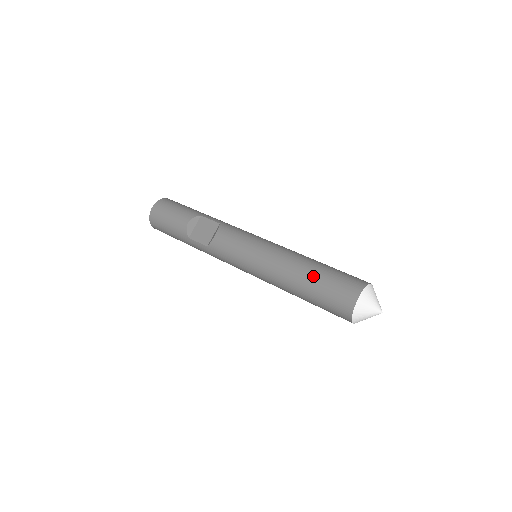
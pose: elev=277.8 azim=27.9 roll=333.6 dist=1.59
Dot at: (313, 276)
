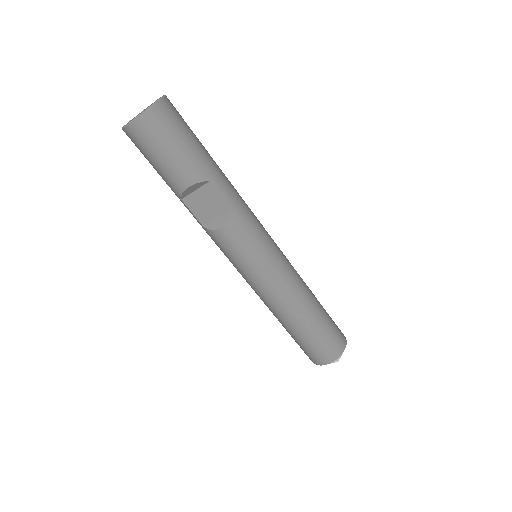
Dot at: (304, 330)
